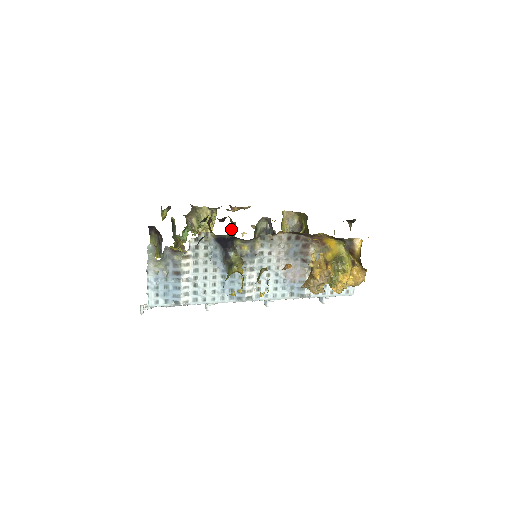
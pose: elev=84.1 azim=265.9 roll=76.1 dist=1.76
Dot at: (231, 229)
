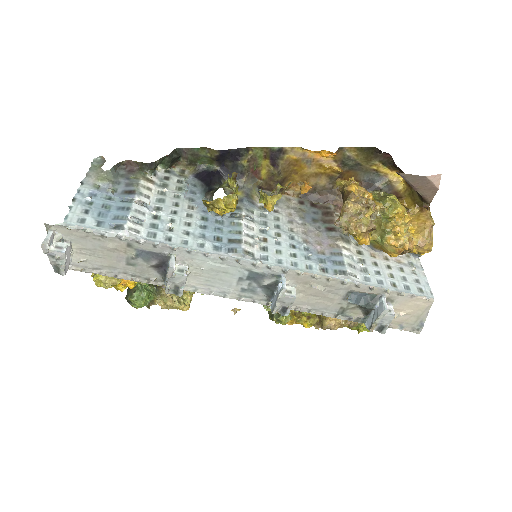
Dot at: occluded
